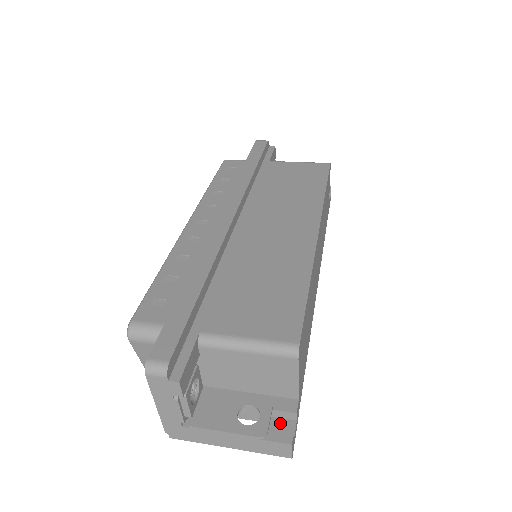
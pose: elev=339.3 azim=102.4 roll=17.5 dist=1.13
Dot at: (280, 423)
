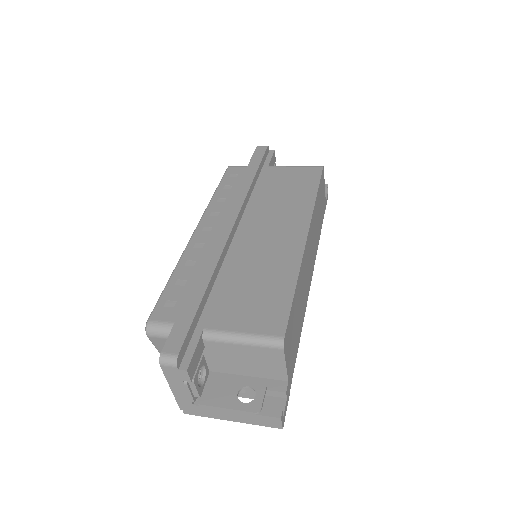
Dot at: (273, 401)
